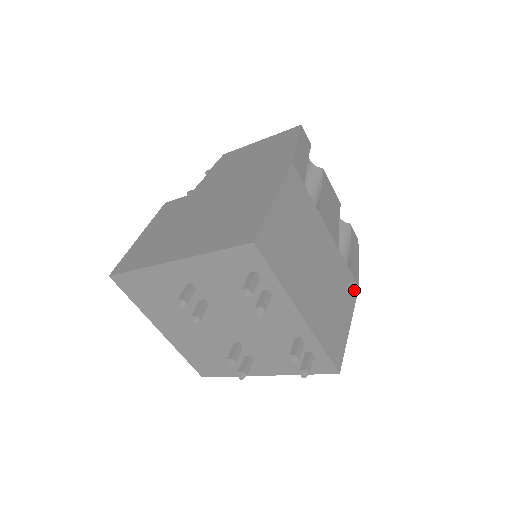
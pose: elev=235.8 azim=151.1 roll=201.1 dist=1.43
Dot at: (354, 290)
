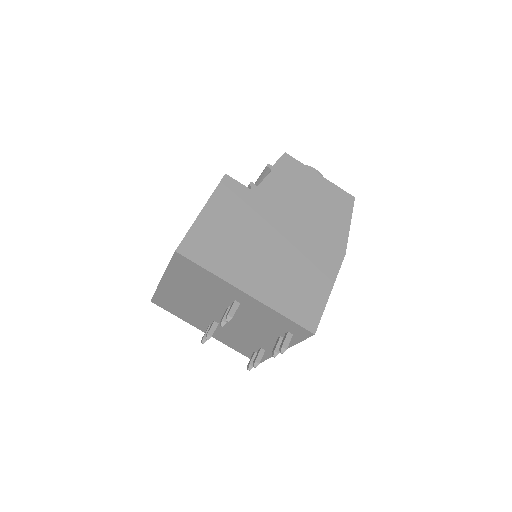
Dot at: occluded
